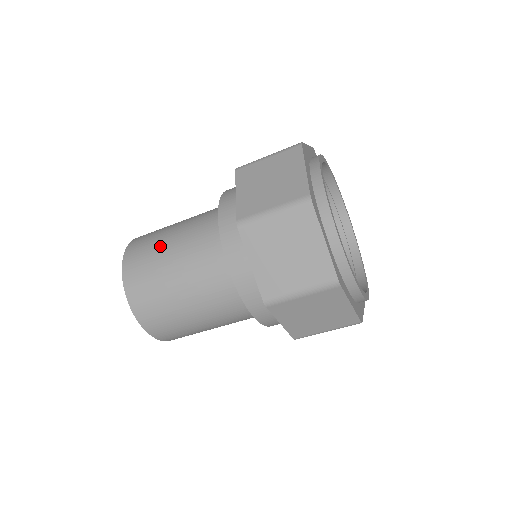
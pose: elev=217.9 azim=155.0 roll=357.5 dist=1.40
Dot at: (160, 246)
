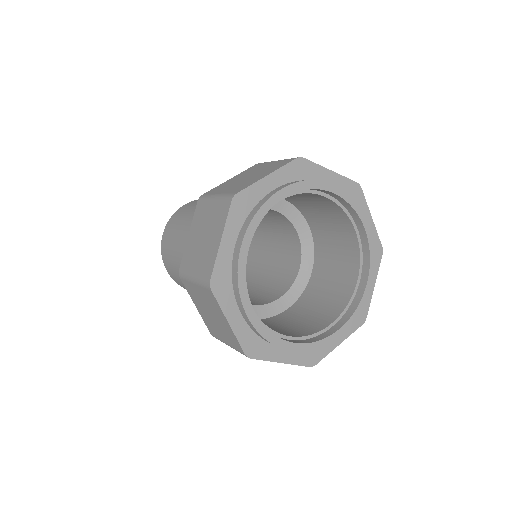
Dot at: (176, 238)
